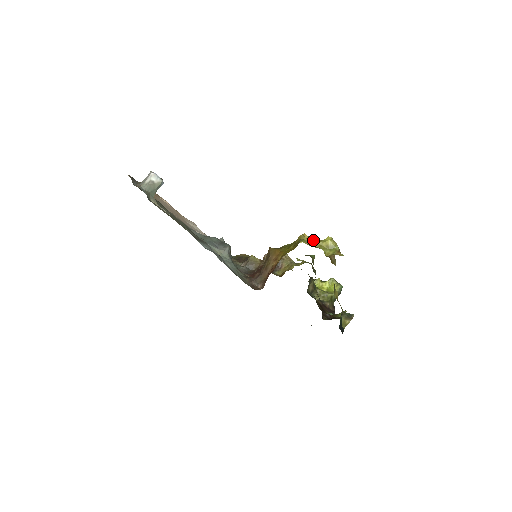
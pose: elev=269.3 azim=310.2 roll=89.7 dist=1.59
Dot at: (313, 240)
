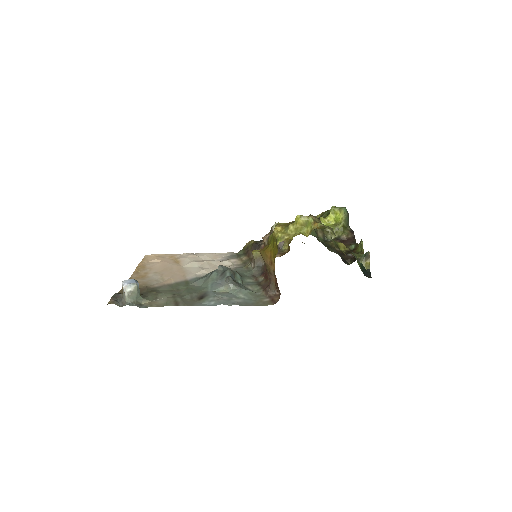
Dot at: (287, 227)
